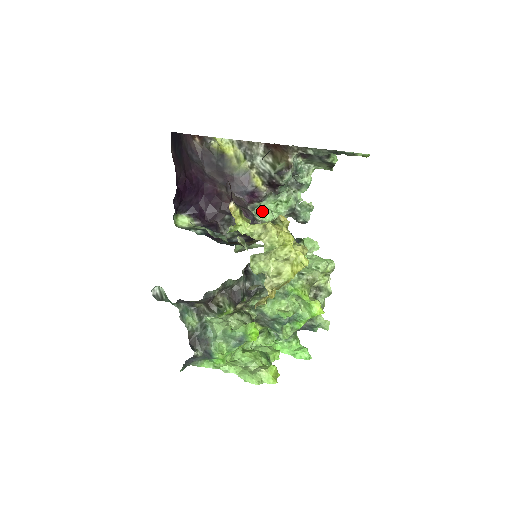
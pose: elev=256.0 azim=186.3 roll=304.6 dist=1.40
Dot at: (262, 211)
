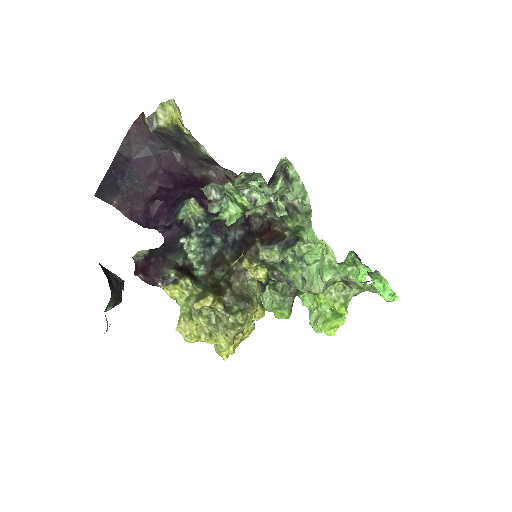
Dot at: occluded
